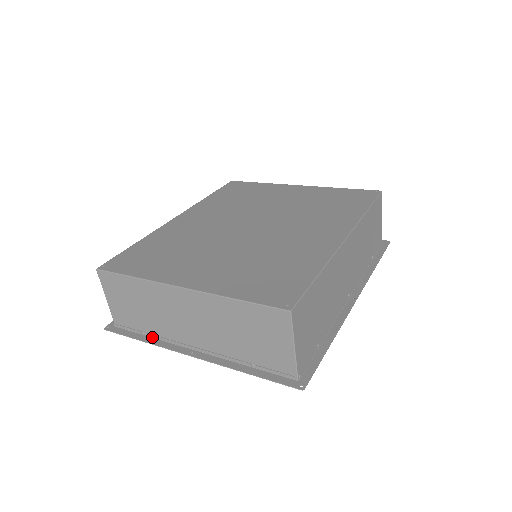
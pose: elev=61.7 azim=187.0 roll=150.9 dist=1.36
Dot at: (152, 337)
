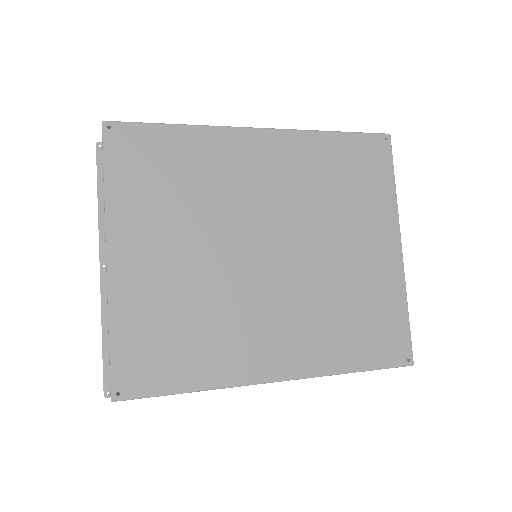
Dot at: occluded
